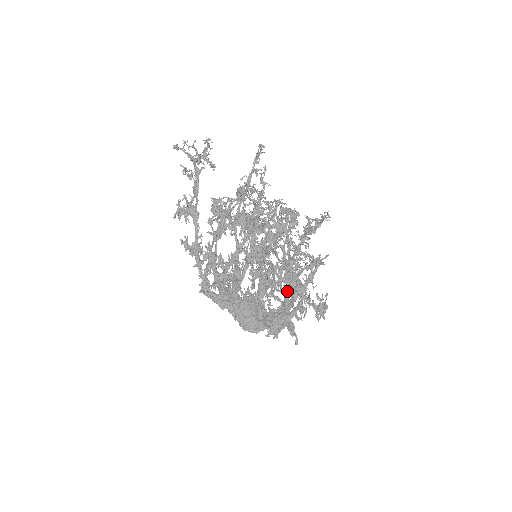
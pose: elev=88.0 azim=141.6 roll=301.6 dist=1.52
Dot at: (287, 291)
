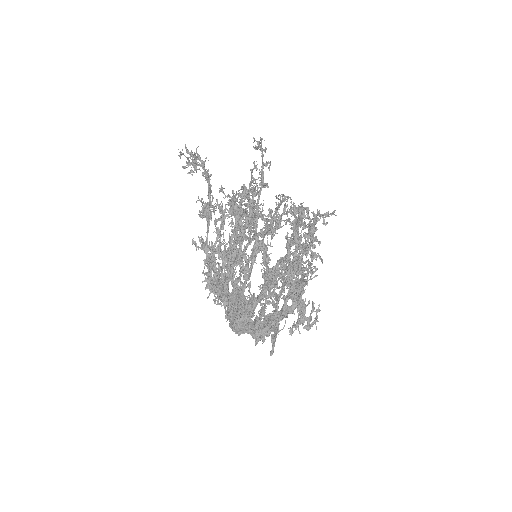
Dot at: occluded
